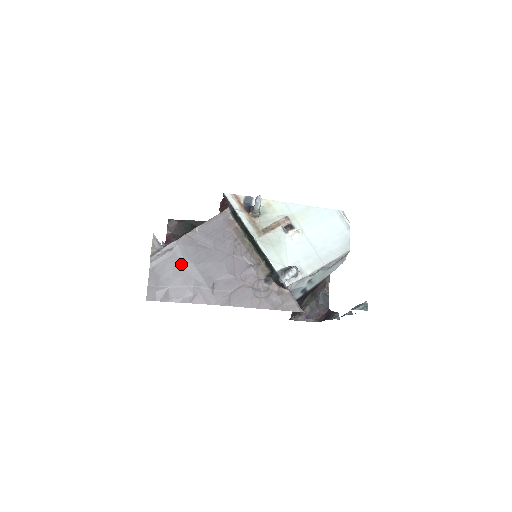
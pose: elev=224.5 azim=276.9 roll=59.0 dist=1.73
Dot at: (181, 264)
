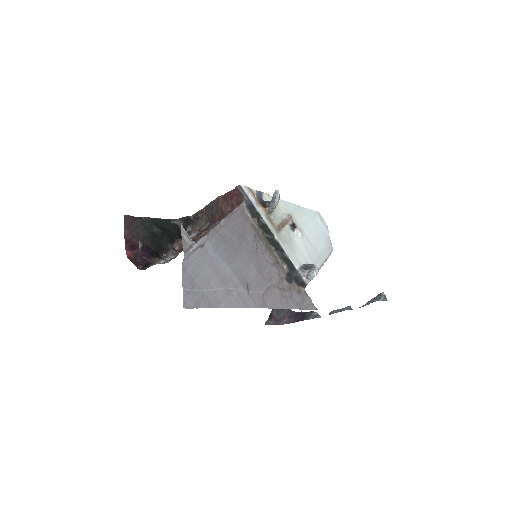
Dot at: (215, 263)
